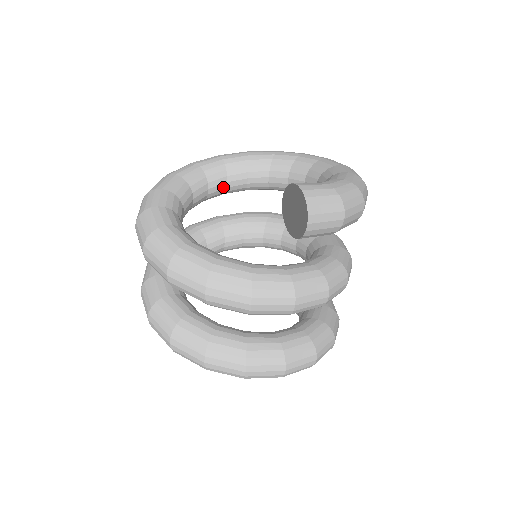
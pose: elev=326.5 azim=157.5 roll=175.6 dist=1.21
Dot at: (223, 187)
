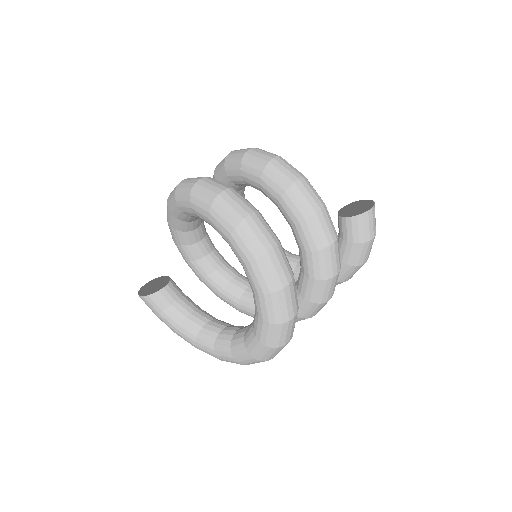
Dot at: occluded
